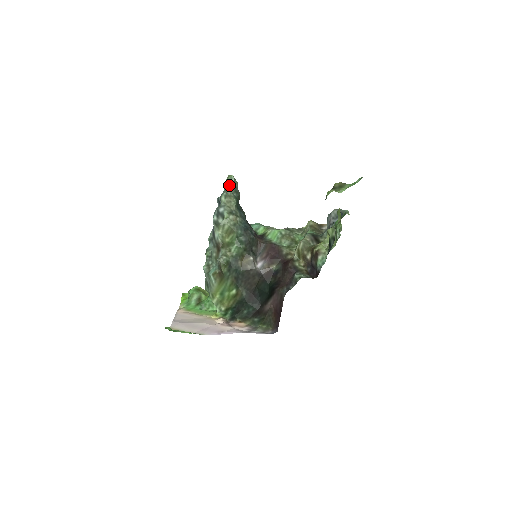
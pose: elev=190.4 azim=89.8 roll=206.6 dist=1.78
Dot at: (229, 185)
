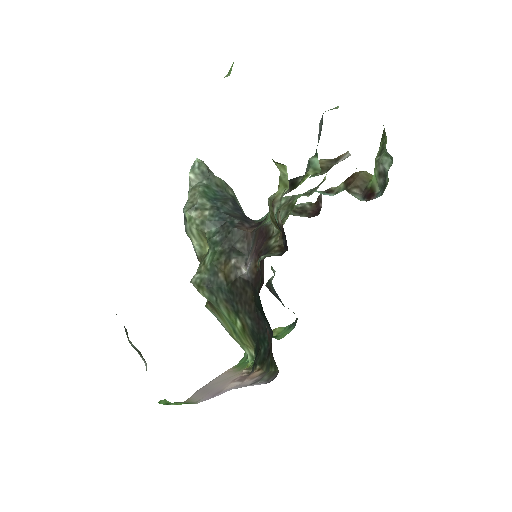
Dot at: (190, 173)
